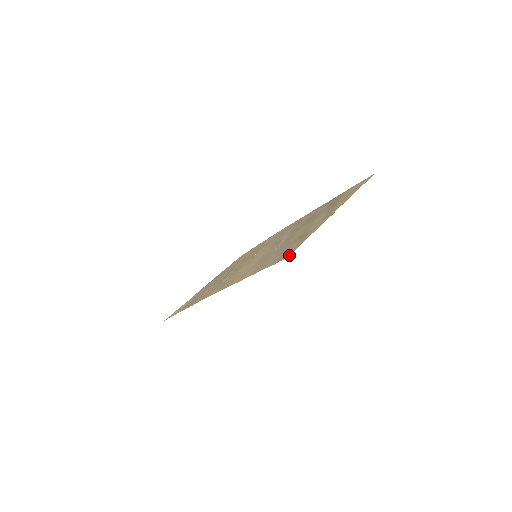
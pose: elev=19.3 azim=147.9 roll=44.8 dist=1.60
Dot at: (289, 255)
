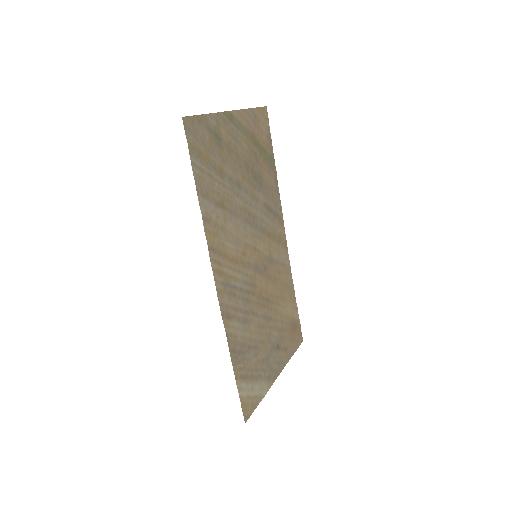
Dot at: (184, 118)
